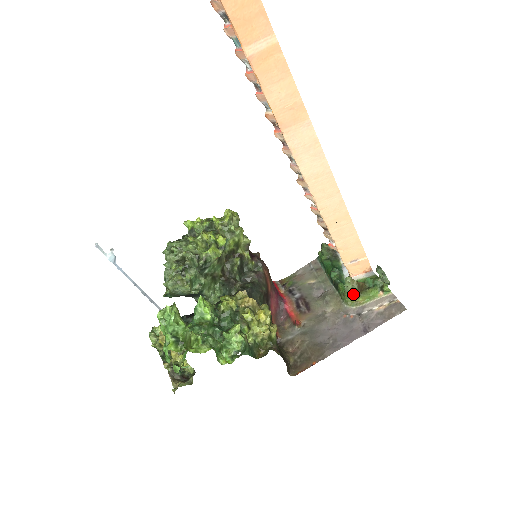
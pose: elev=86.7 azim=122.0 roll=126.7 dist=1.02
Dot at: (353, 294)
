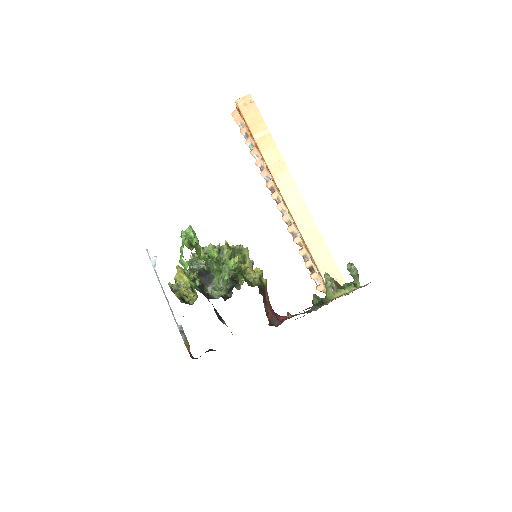
Dot at: (331, 286)
